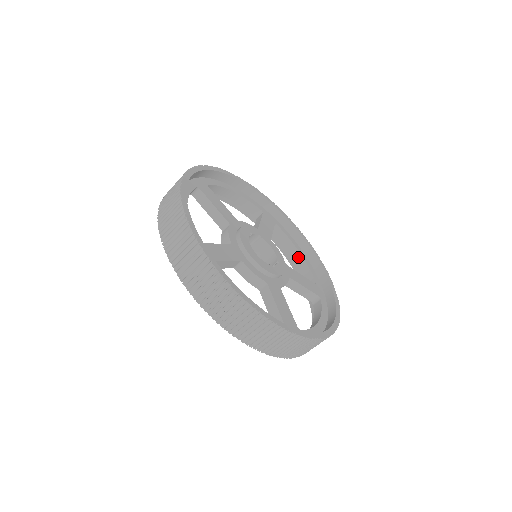
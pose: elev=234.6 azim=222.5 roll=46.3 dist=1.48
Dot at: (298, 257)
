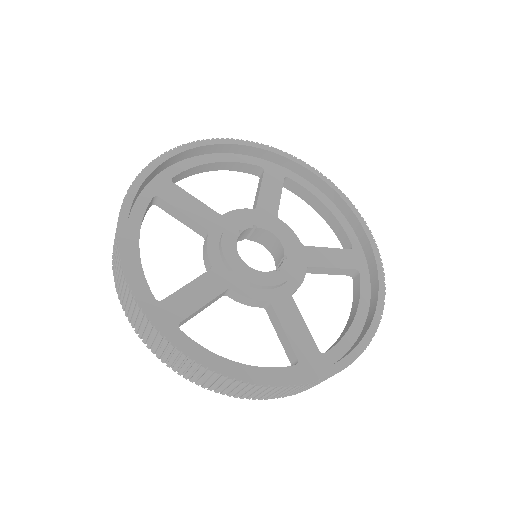
Dot at: (325, 212)
